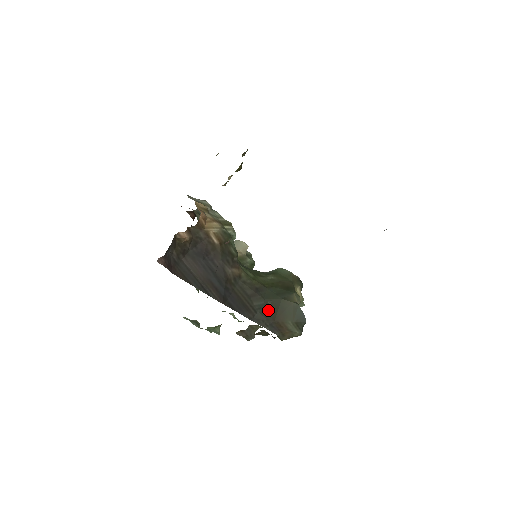
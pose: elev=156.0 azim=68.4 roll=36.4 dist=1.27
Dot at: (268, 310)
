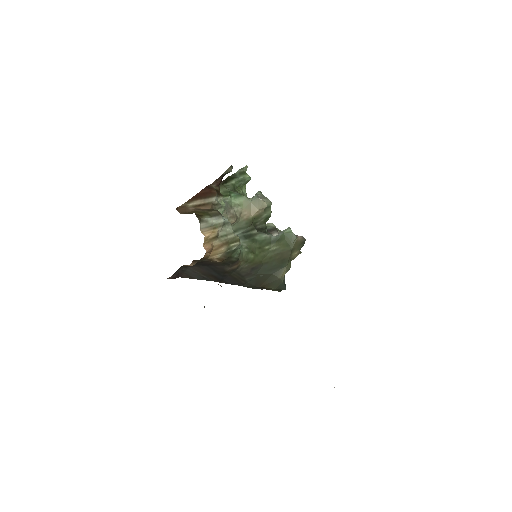
Dot at: (257, 281)
